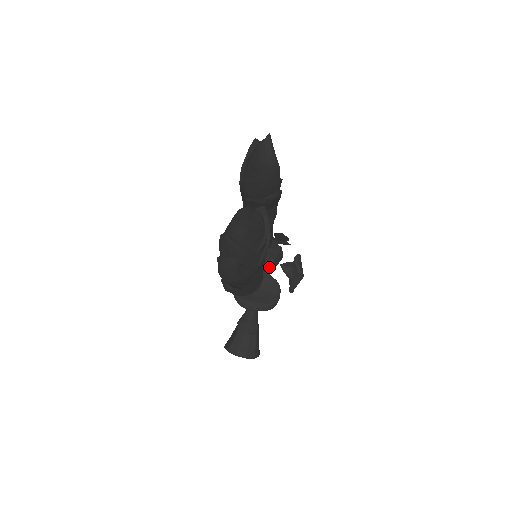
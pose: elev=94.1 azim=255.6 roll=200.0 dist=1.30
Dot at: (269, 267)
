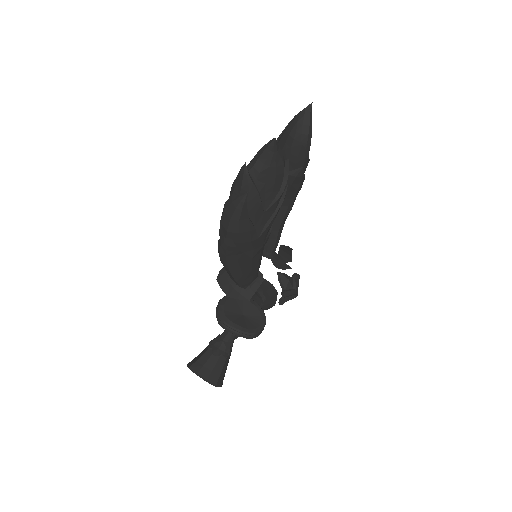
Dot at: (260, 302)
